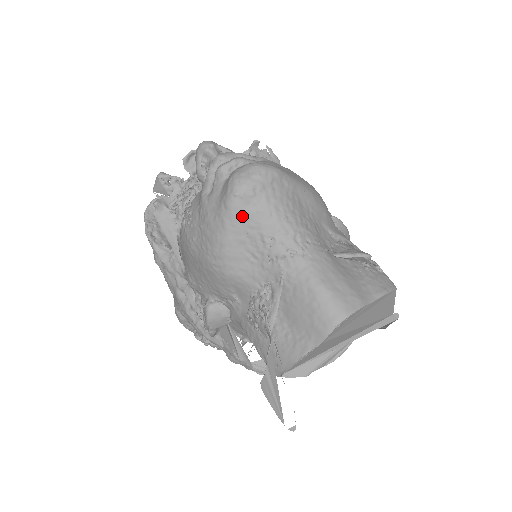
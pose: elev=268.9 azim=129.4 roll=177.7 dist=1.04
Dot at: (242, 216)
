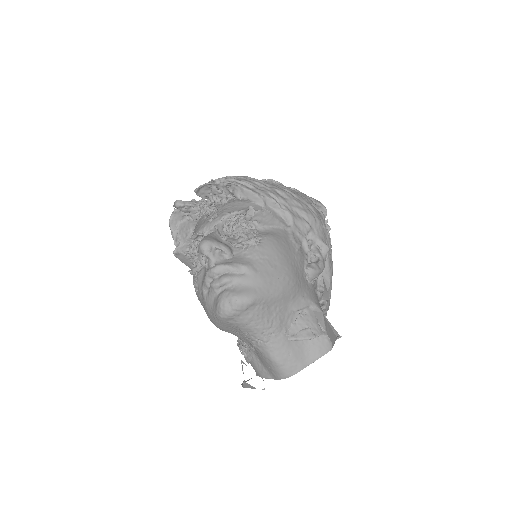
Dot at: (227, 323)
